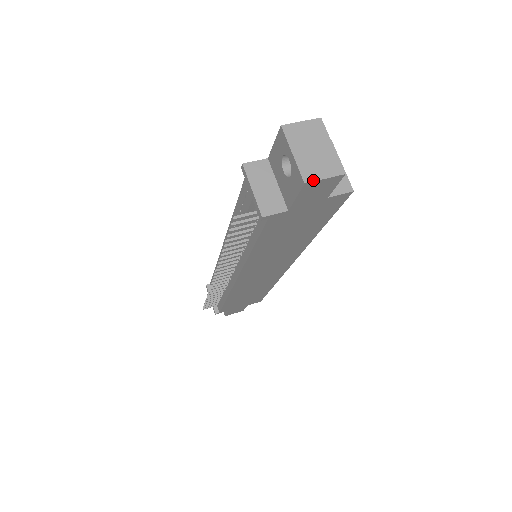
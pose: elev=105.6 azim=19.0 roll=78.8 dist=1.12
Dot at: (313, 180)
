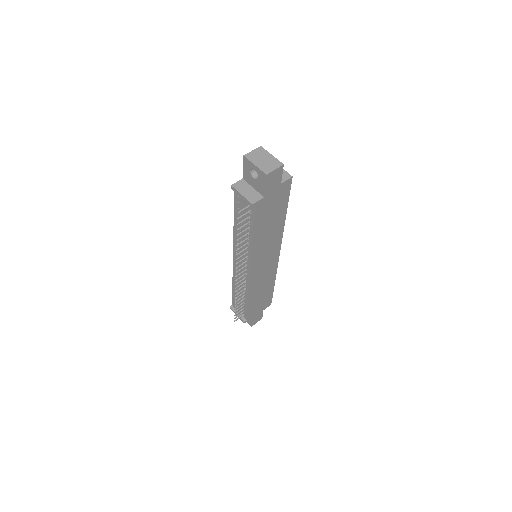
Dot at: (270, 172)
